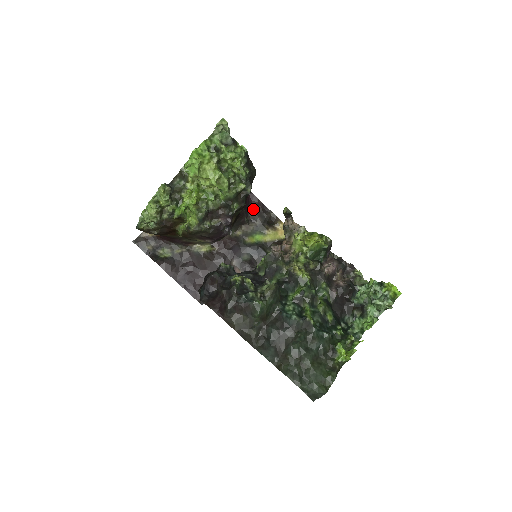
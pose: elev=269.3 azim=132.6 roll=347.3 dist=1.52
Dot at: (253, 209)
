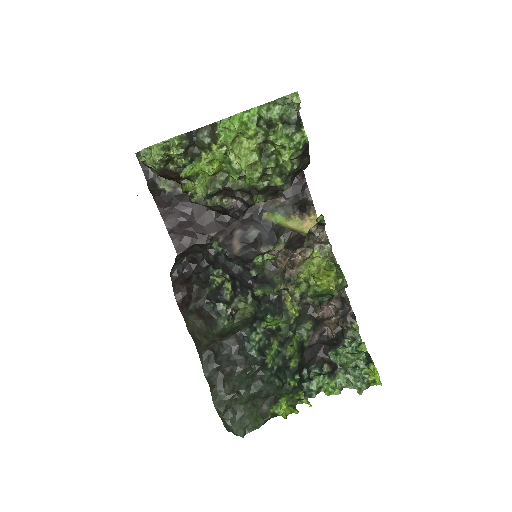
Dot at: (292, 183)
